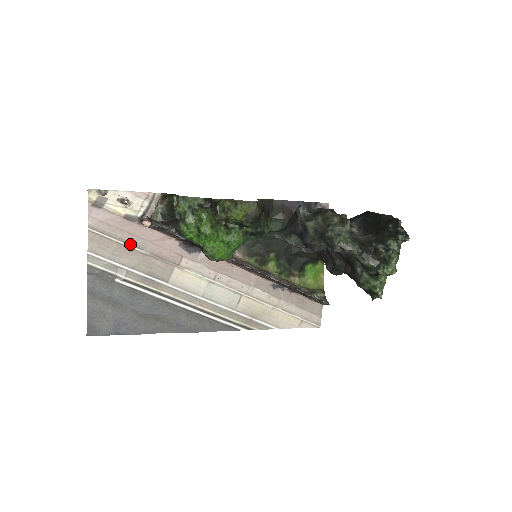
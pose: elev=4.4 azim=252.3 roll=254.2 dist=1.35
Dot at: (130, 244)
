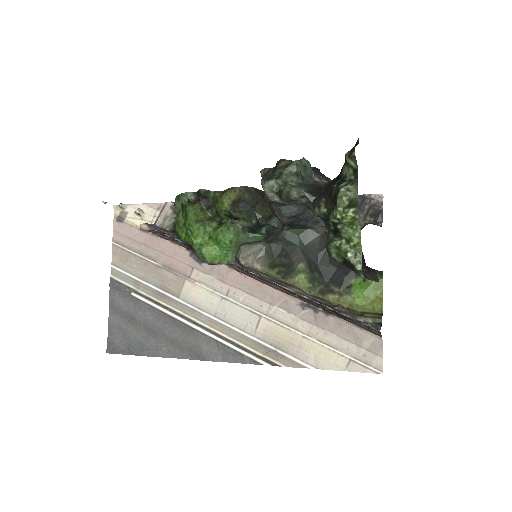
Dot at: (145, 256)
